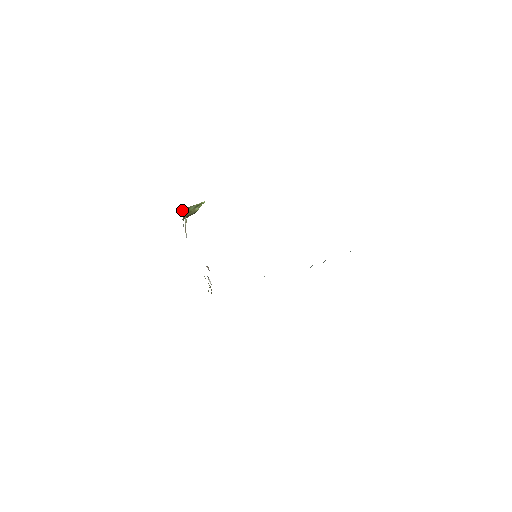
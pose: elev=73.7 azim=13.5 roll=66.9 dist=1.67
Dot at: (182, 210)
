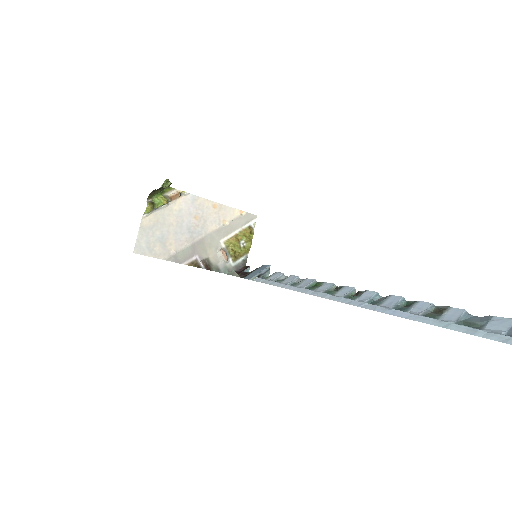
Dot at: (149, 195)
